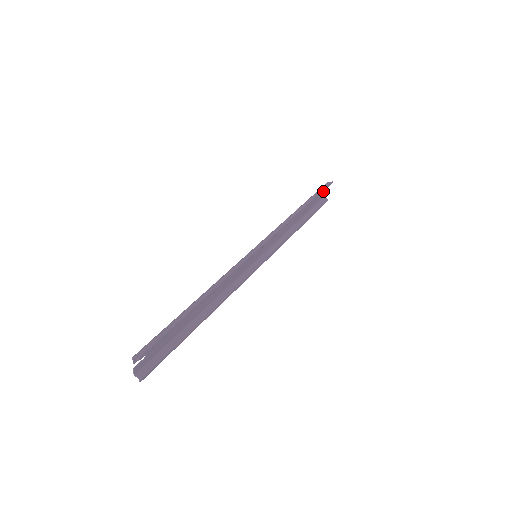
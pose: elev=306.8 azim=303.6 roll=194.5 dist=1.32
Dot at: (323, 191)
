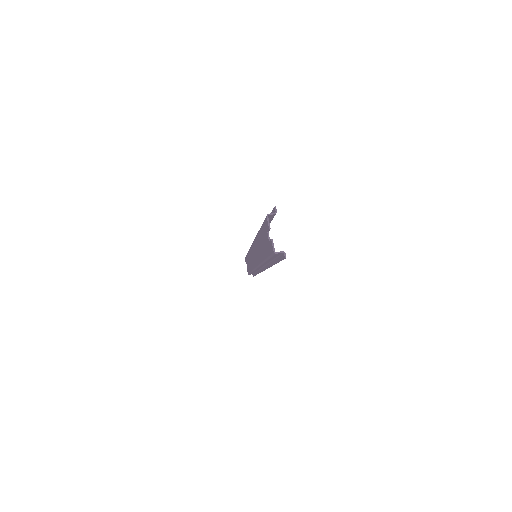
Dot at: occluded
